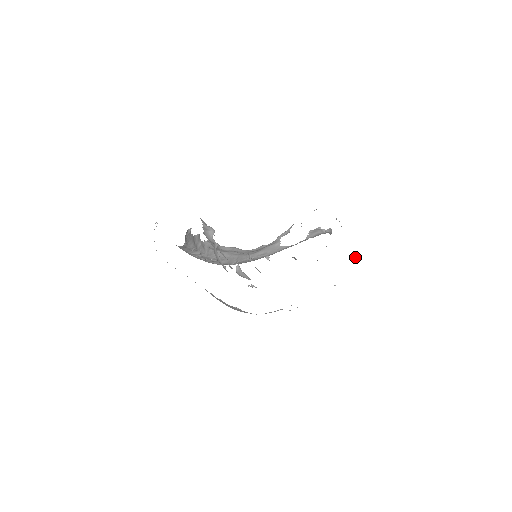
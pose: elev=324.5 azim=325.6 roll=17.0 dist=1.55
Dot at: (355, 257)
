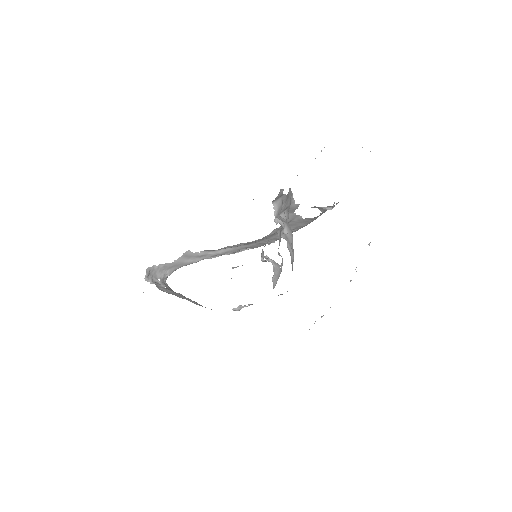
Dot at: occluded
